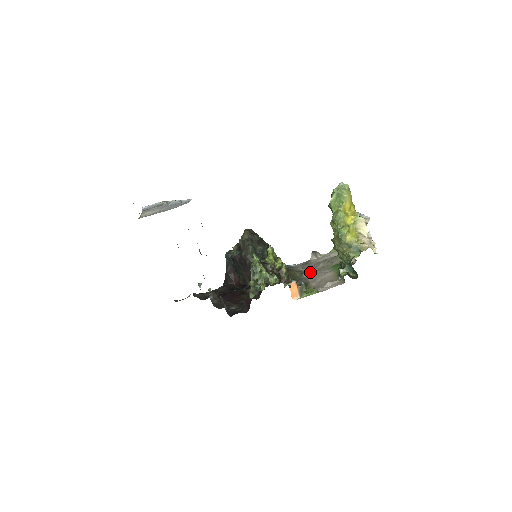
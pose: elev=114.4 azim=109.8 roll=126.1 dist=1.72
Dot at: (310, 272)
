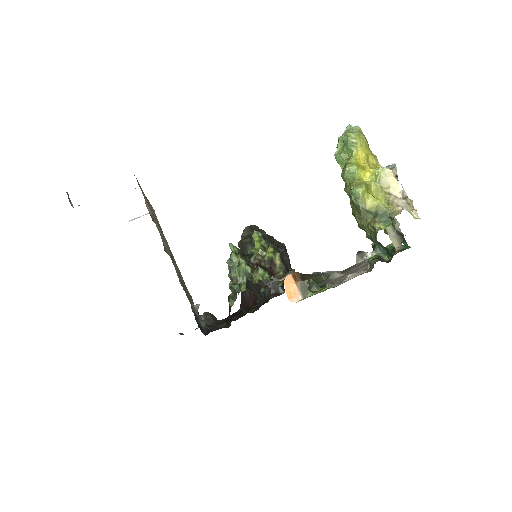
Dot at: occluded
